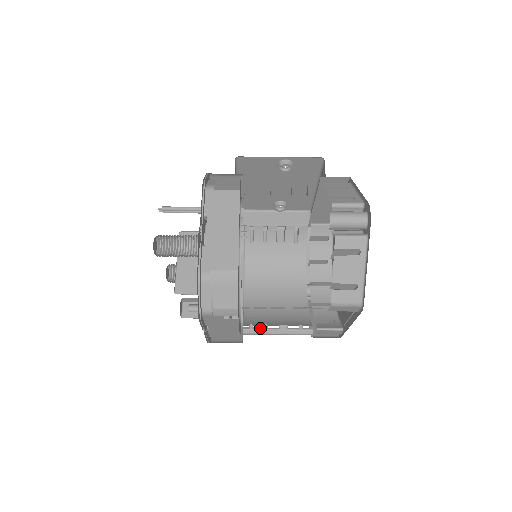
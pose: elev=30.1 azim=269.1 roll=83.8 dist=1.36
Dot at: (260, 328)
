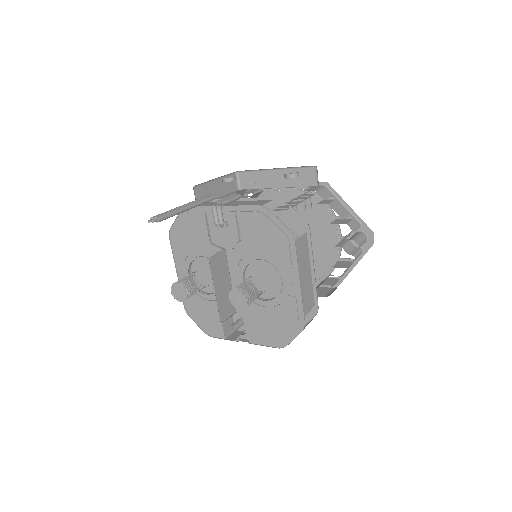
Dot at: occluded
